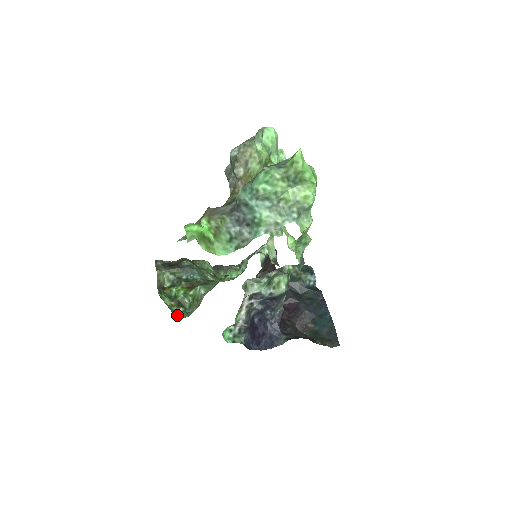
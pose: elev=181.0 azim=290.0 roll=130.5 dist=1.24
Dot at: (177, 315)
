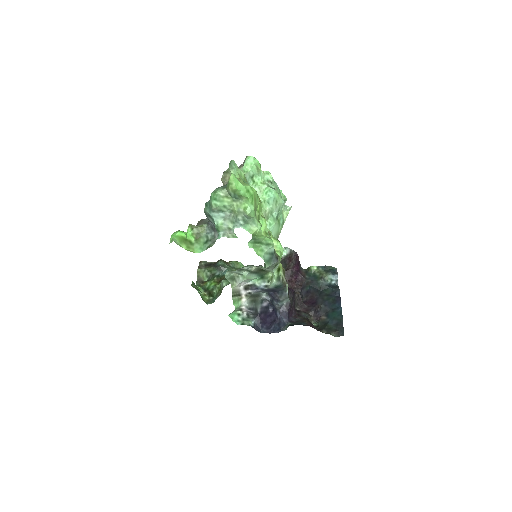
Dot at: (206, 302)
